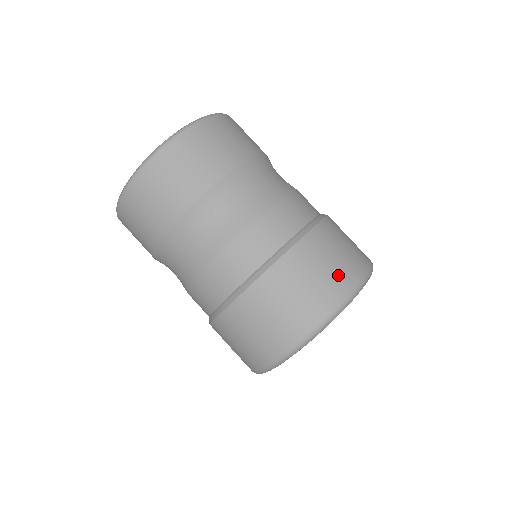
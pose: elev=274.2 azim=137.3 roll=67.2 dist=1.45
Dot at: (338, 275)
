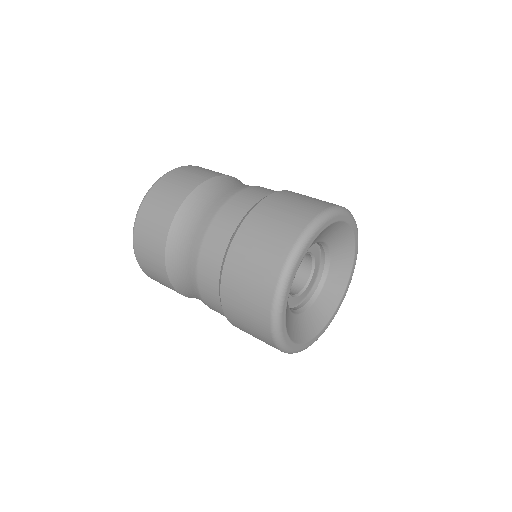
Dot at: occluded
